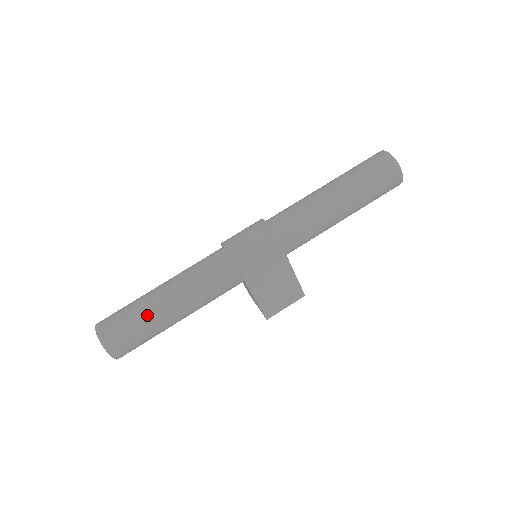
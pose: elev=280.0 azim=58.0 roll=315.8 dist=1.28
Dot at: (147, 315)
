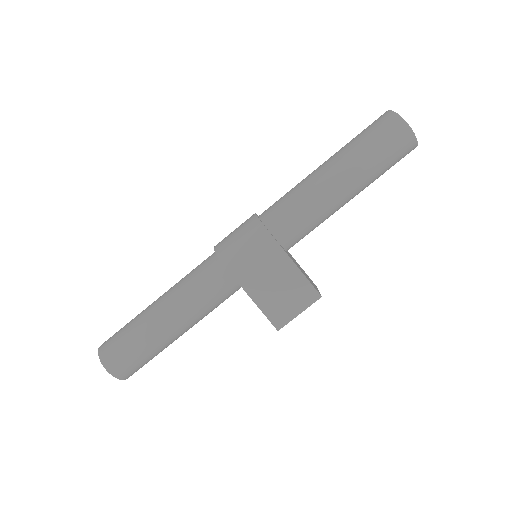
Dot at: (139, 324)
